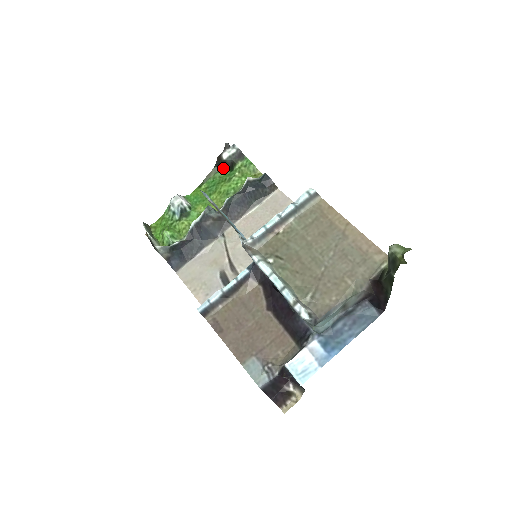
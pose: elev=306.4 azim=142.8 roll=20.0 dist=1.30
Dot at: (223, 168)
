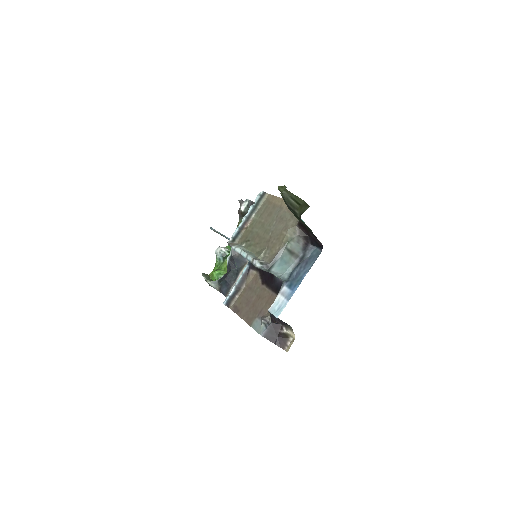
Dot at: occluded
